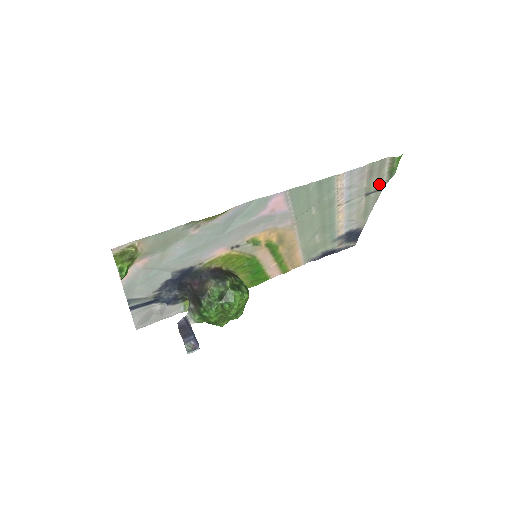
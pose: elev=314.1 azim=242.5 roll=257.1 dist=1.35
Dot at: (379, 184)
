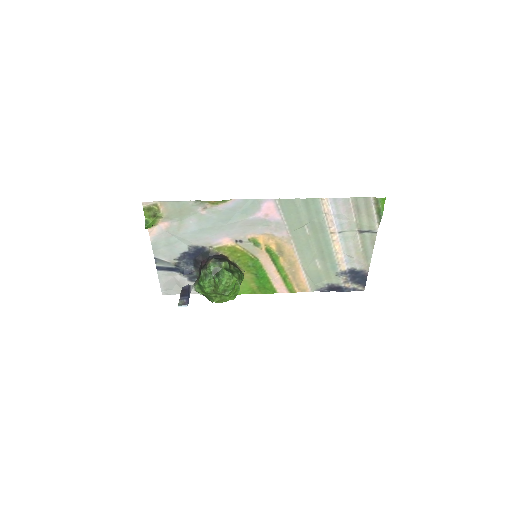
Dot at: (371, 224)
